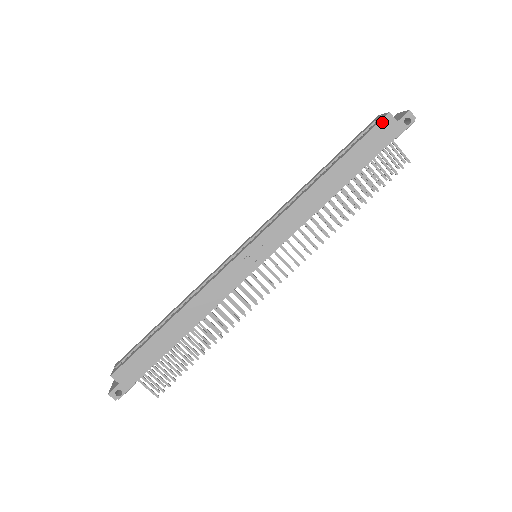
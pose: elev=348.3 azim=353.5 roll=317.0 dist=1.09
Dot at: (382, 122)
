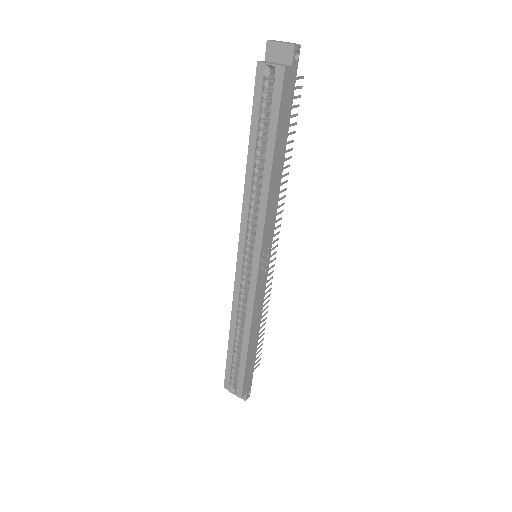
Dot at: (284, 81)
